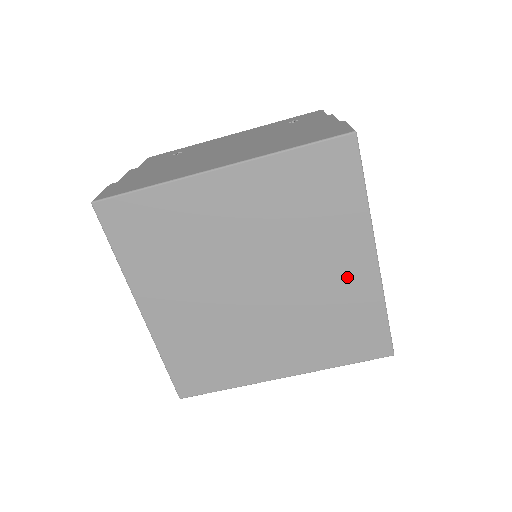
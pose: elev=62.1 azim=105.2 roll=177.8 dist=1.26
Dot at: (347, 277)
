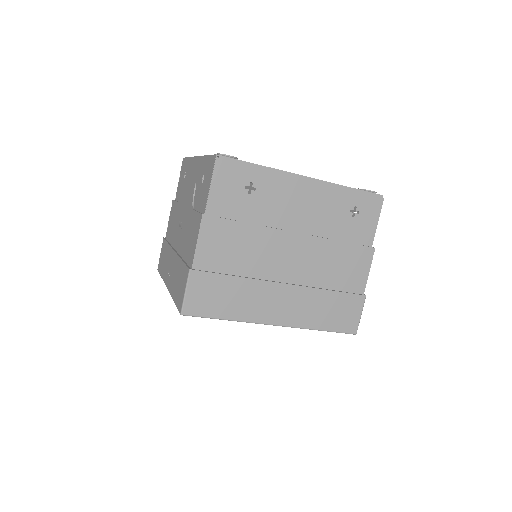
Dot at: occluded
